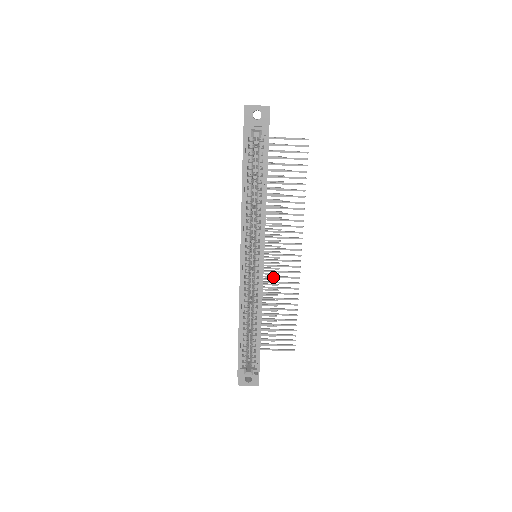
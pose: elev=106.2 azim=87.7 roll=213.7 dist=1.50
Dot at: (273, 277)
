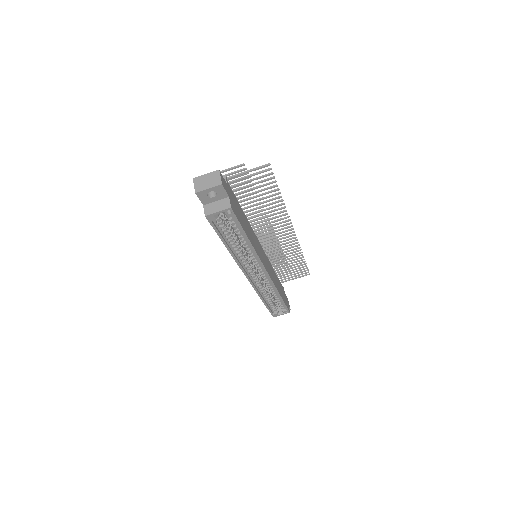
Dot at: occluded
